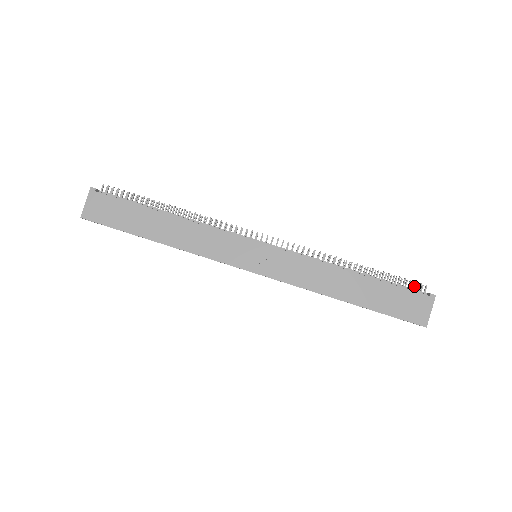
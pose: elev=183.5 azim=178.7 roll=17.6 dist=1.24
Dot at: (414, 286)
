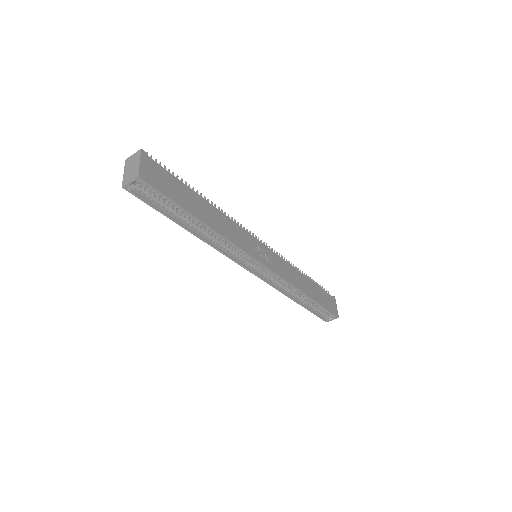
Dot at: occluded
